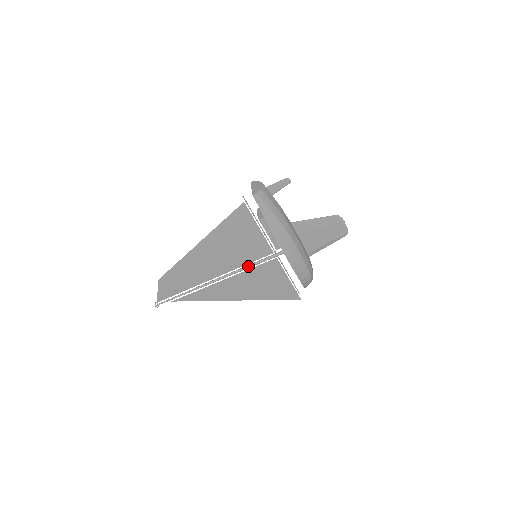
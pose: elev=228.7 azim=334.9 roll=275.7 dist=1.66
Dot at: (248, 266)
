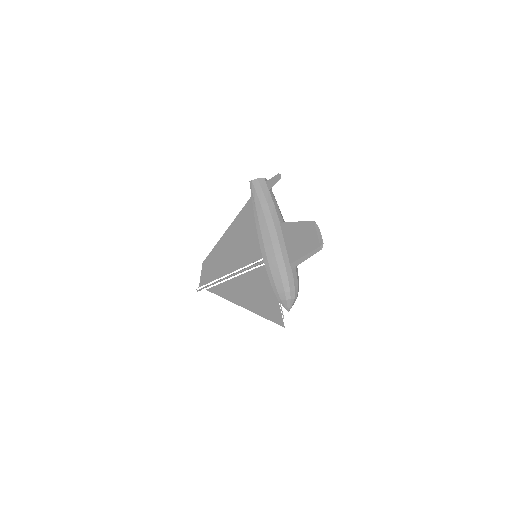
Dot at: (250, 266)
